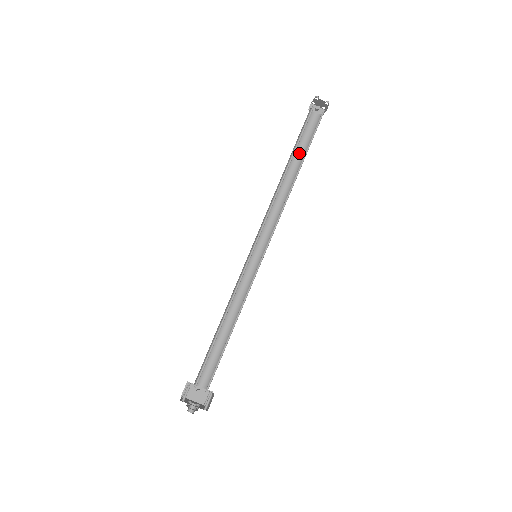
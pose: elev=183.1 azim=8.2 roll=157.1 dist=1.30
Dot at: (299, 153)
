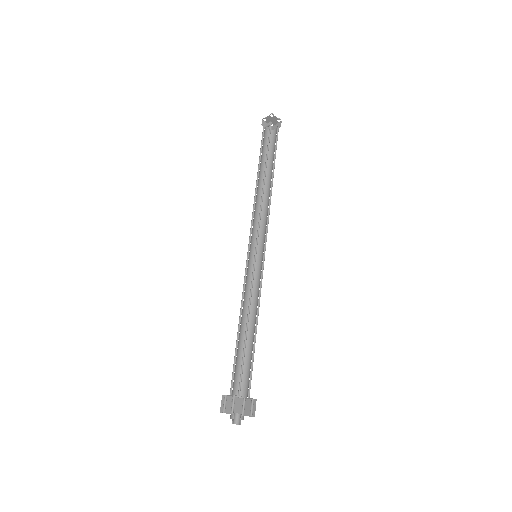
Dot at: (263, 162)
